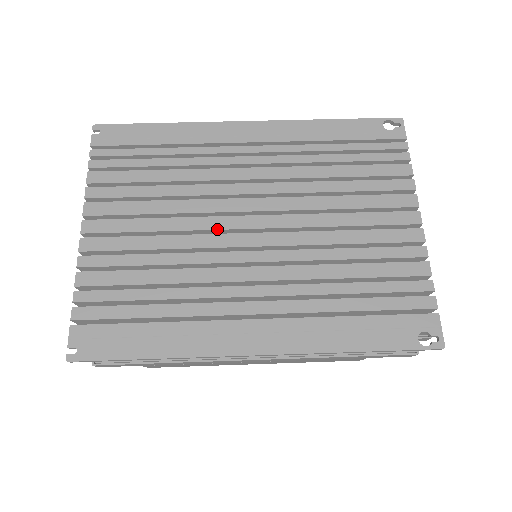
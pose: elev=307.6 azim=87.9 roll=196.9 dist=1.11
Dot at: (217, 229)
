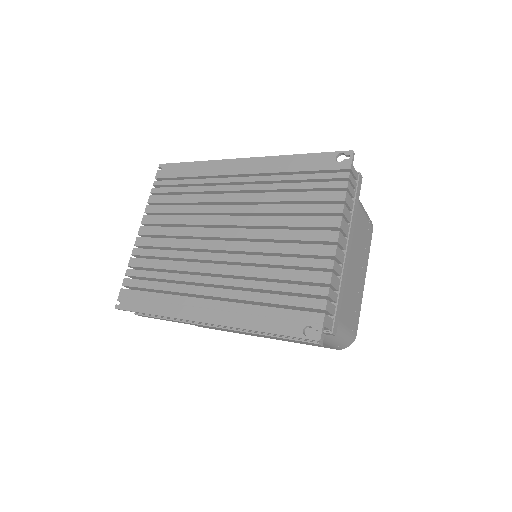
Dot at: (204, 236)
